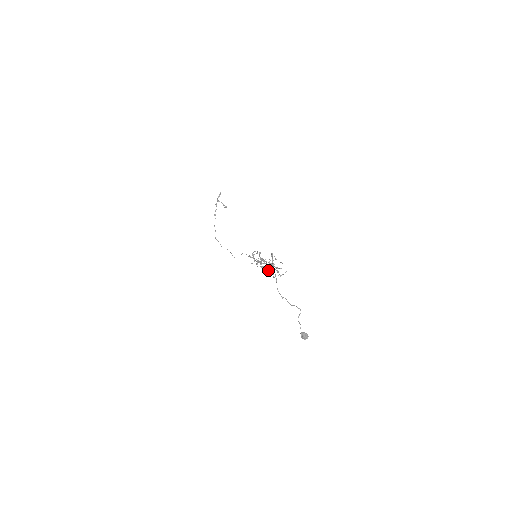
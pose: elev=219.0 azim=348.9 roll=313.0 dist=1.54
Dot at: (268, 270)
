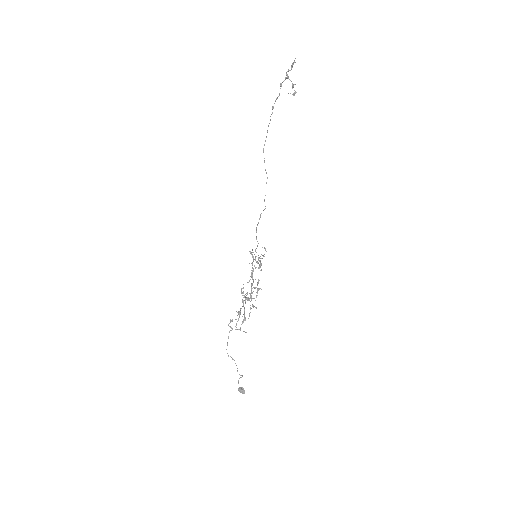
Dot at: (243, 304)
